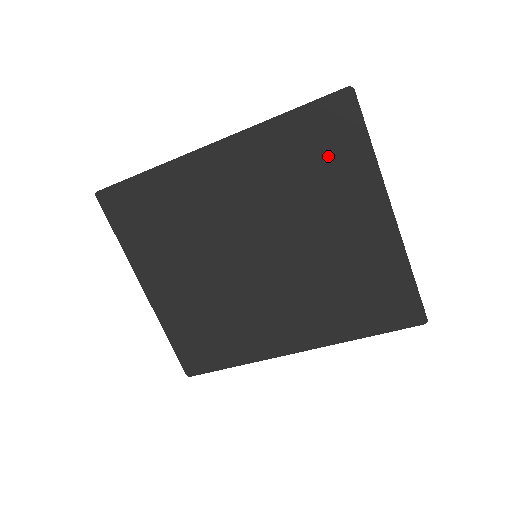
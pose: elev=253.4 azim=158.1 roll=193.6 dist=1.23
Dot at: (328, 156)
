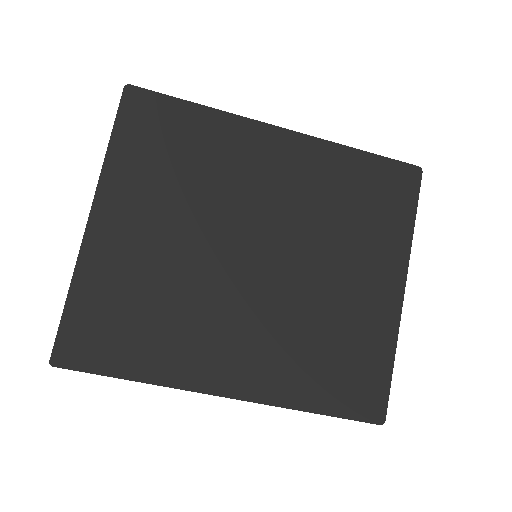
Dot at: (377, 207)
